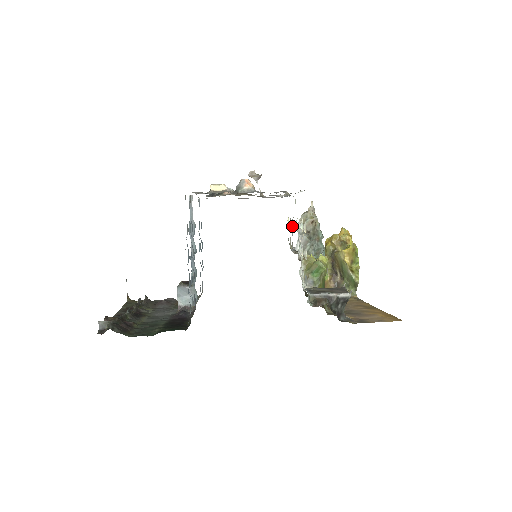
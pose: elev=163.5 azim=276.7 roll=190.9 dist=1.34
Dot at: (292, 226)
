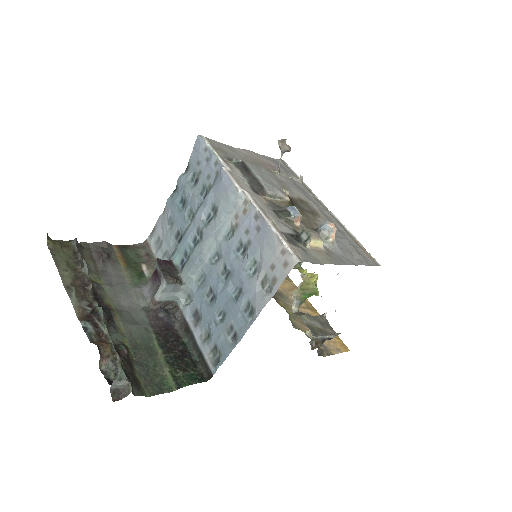
Dot at: occluded
